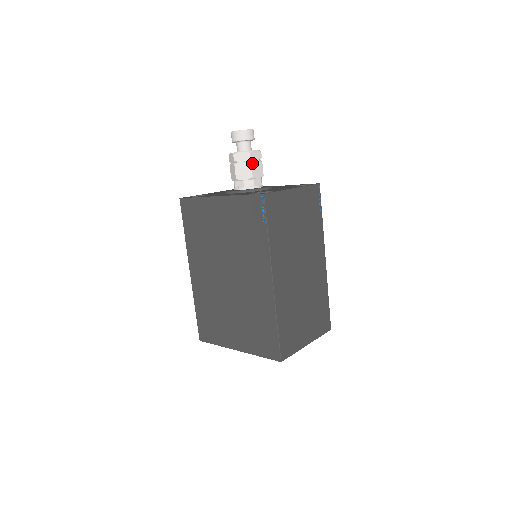
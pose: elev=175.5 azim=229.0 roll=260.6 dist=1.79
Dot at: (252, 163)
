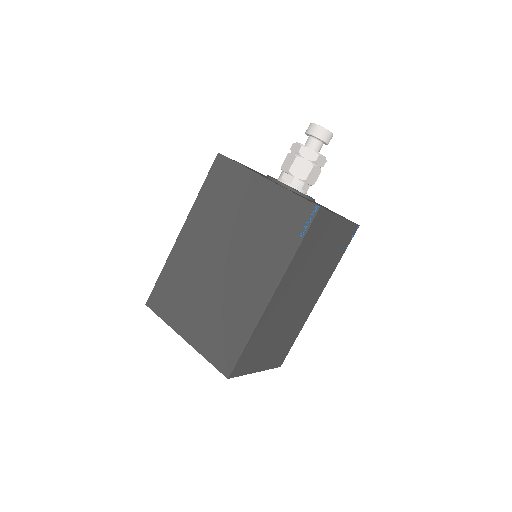
Dot at: (314, 166)
